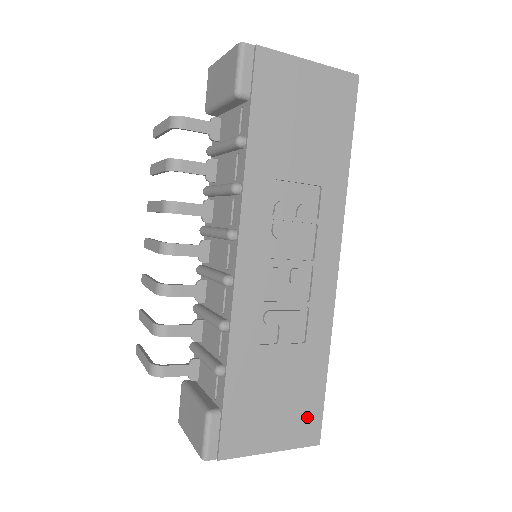
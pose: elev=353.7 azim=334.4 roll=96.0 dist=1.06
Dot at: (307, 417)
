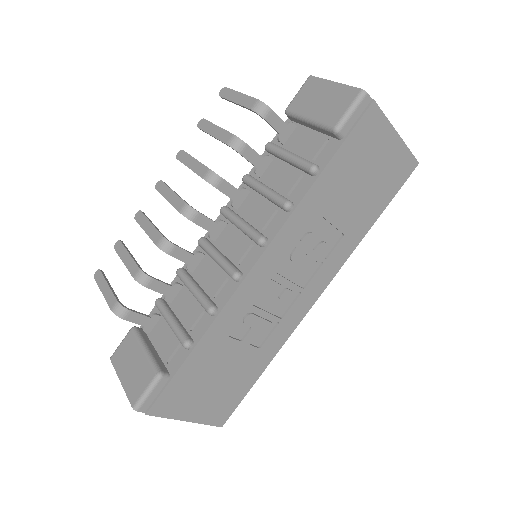
Dot at: (227, 404)
